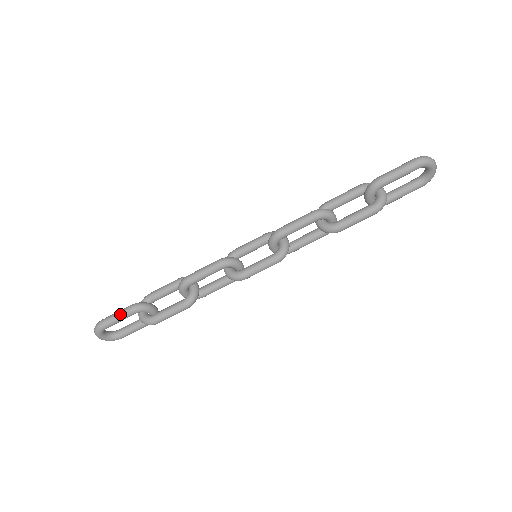
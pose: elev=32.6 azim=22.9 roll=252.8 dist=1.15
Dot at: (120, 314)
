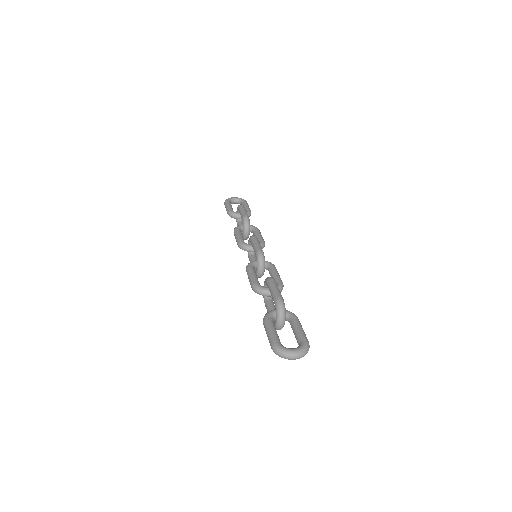
Dot at: (226, 210)
